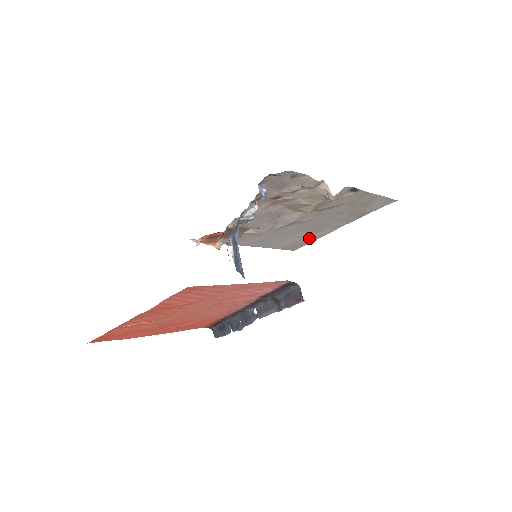
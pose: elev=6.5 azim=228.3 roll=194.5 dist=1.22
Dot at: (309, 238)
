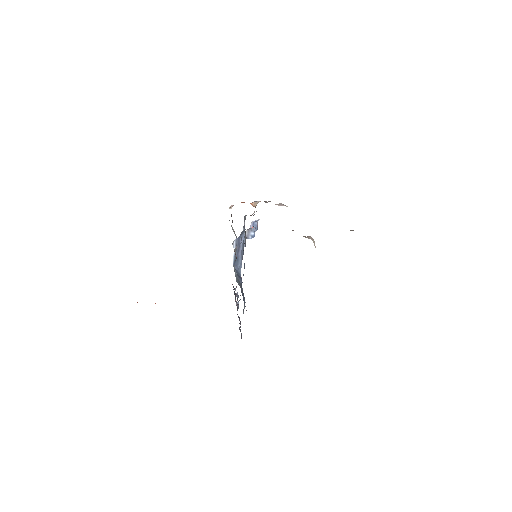
Dot at: occluded
